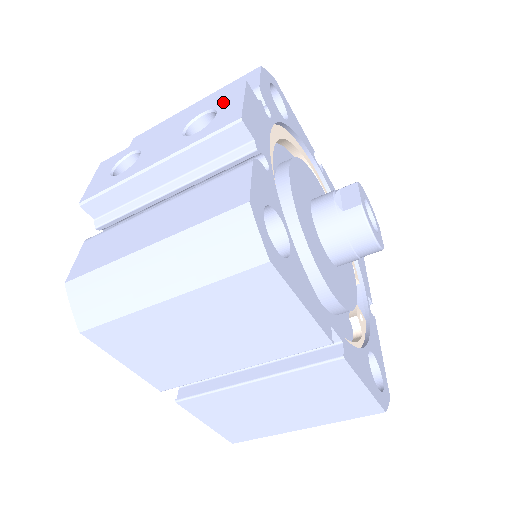
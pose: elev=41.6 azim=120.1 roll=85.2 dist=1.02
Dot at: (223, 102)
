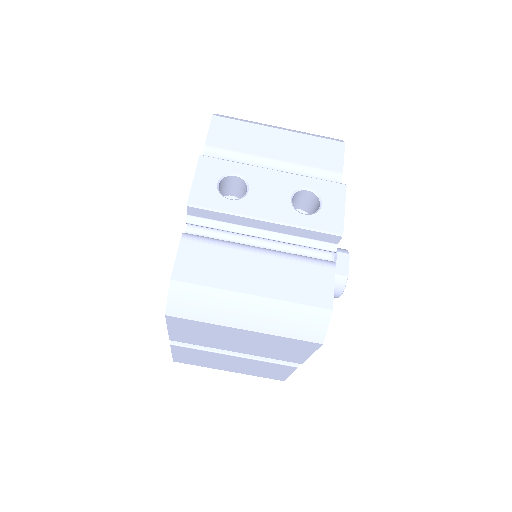
Dot at: (327, 194)
